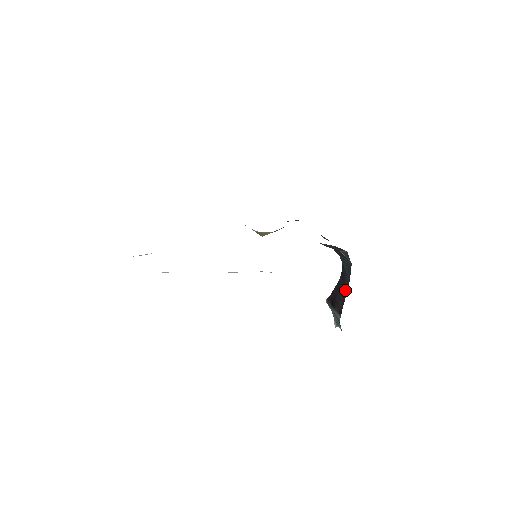
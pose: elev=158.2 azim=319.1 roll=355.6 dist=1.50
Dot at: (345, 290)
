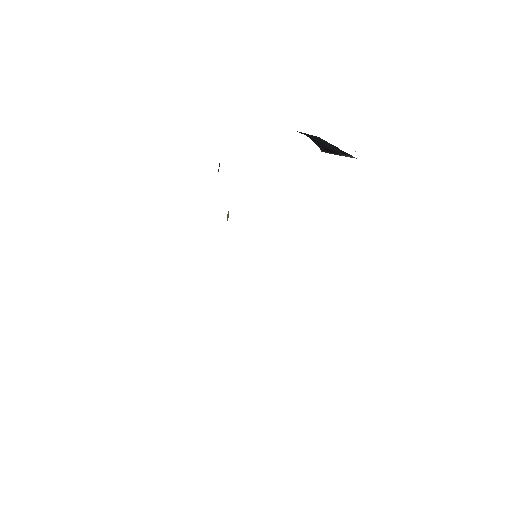
Dot at: occluded
